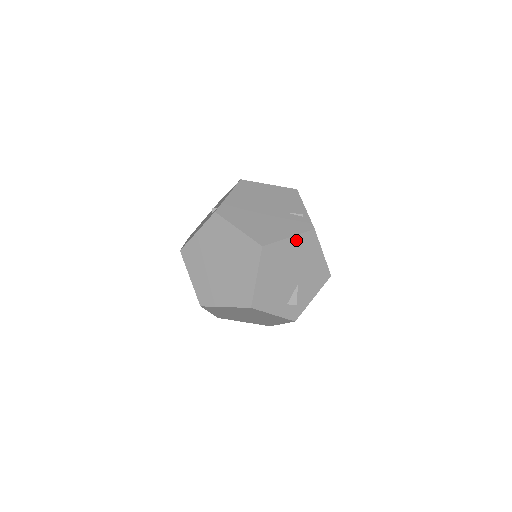
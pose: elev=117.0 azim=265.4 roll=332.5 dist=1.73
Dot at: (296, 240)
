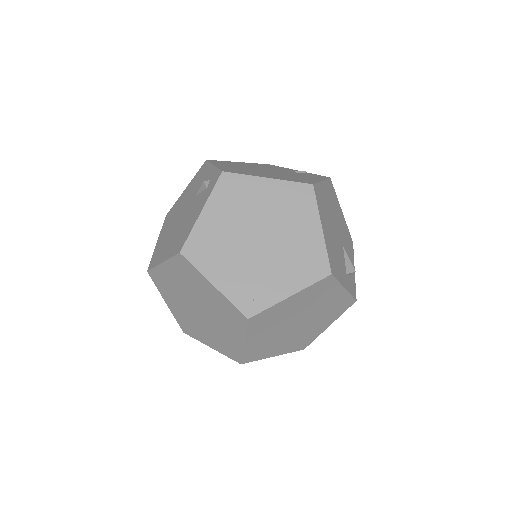
Dot at: (326, 186)
